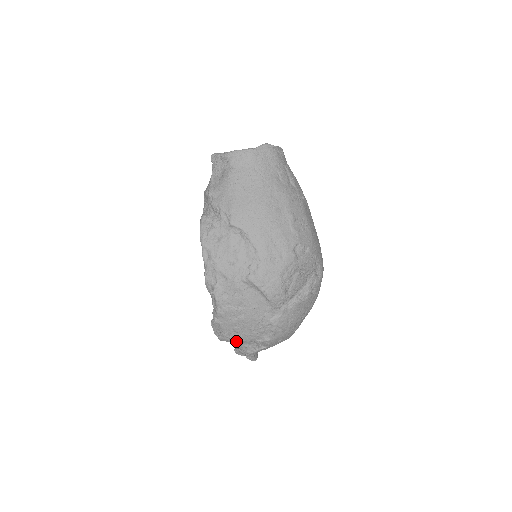
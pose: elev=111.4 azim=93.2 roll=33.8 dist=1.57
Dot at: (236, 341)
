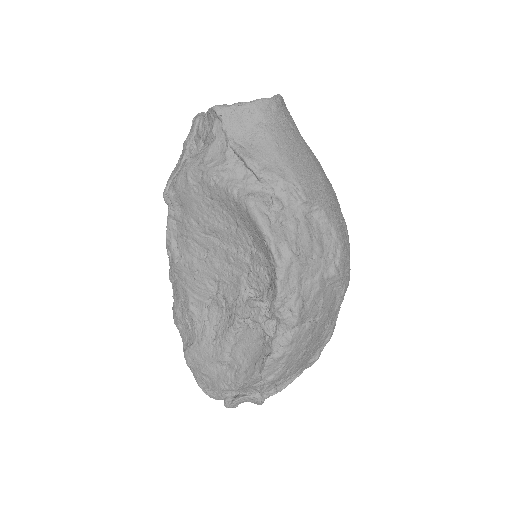
Dot at: (289, 375)
